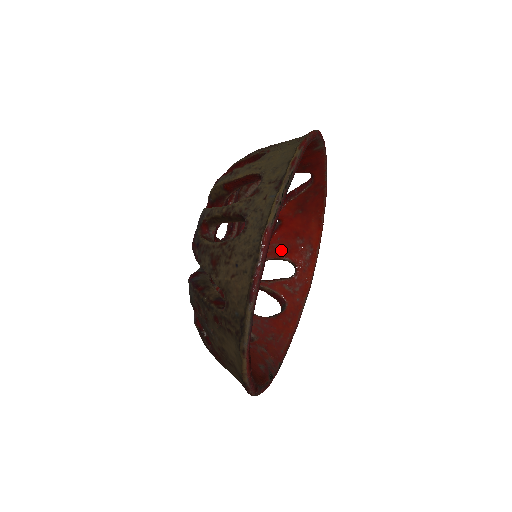
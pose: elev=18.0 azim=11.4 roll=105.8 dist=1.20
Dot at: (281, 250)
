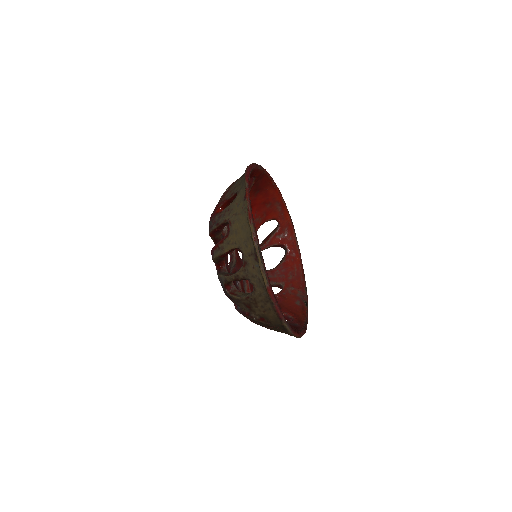
Dot at: (261, 219)
